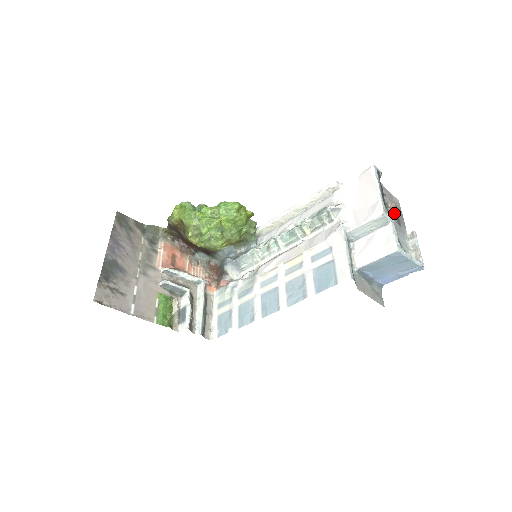
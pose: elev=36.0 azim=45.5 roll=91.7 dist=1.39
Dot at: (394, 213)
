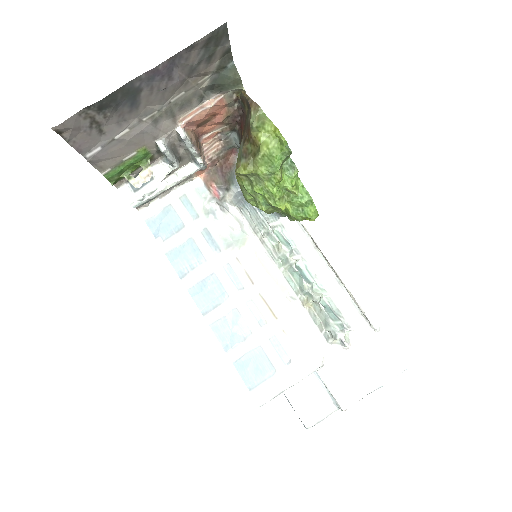
Dot at: occluded
